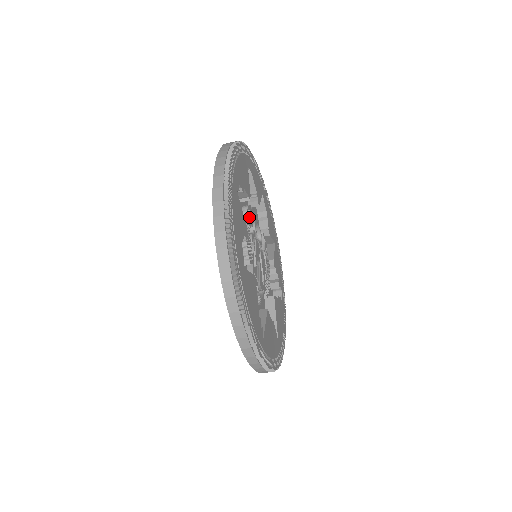
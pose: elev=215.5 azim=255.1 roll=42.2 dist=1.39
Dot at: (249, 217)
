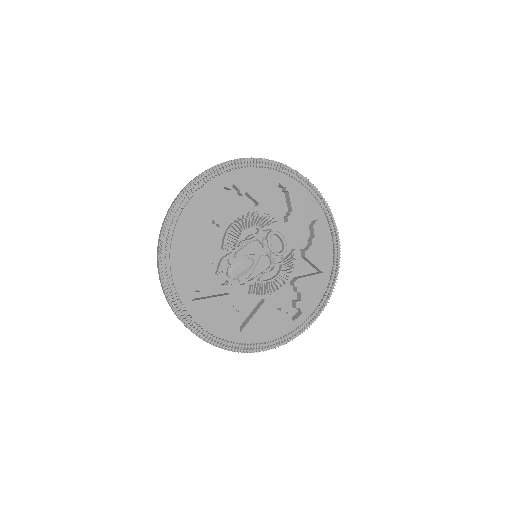
Dot at: (257, 220)
